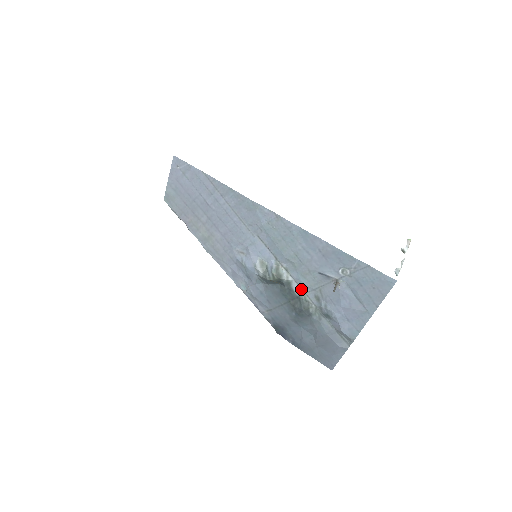
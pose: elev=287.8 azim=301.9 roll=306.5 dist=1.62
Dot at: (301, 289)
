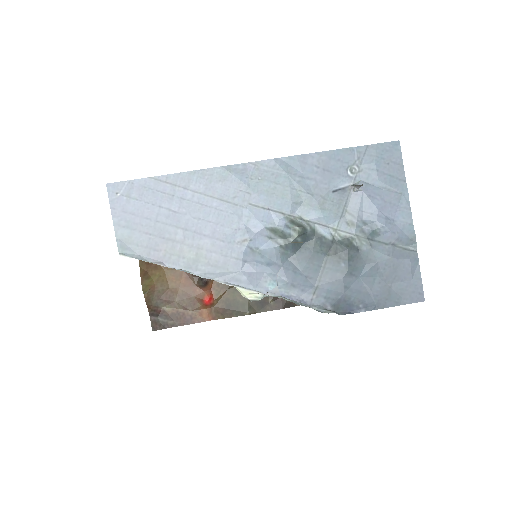
Dot at: (329, 228)
